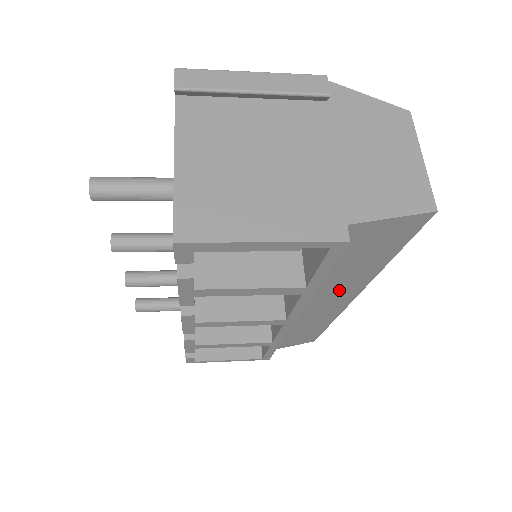
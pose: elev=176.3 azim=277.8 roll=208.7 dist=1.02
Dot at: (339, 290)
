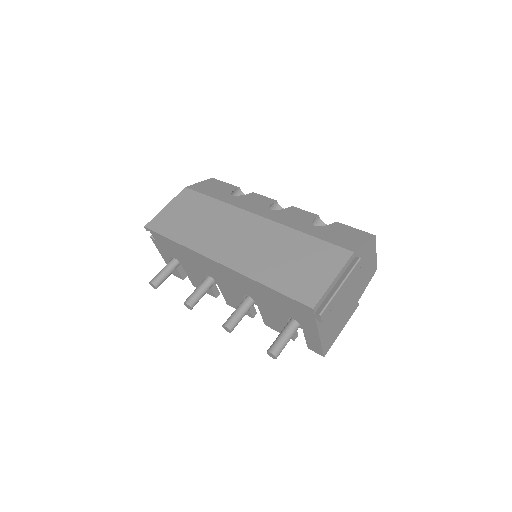
Dot at: occluded
